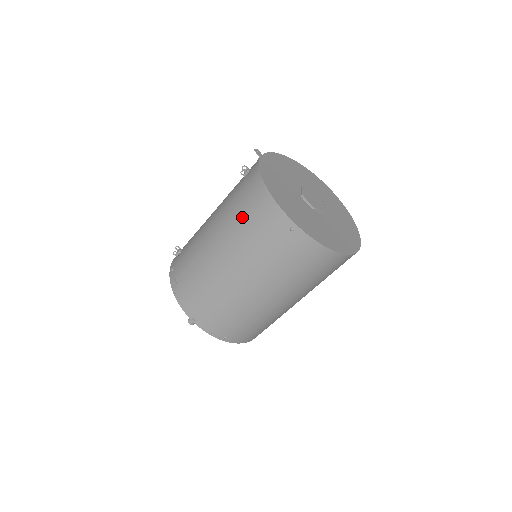
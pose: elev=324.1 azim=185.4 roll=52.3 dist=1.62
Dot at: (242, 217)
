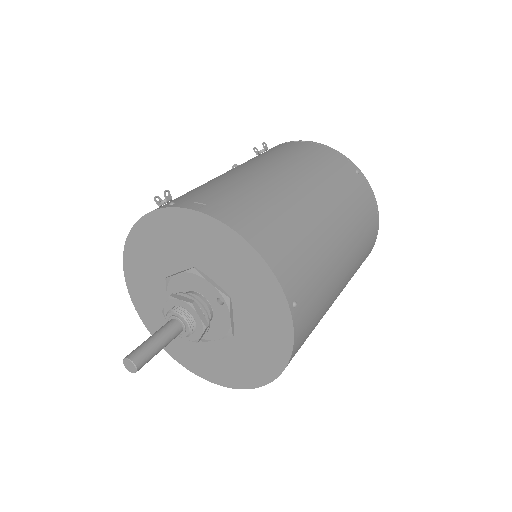
Dot at: (298, 154)
